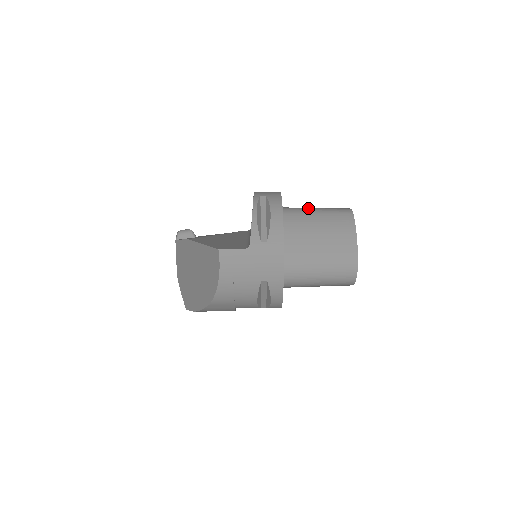
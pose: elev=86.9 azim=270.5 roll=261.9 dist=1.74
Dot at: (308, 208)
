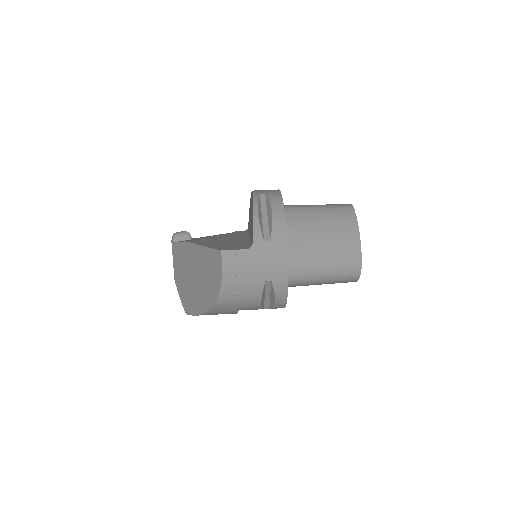
Dot at: (308, 205)
